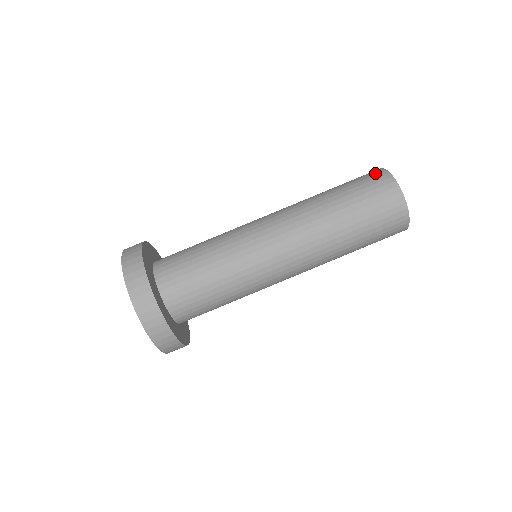
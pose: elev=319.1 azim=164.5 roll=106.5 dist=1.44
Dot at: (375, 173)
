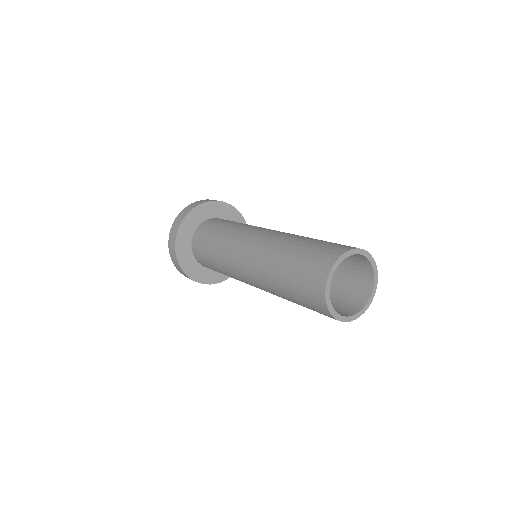
Dot at: (325, 260)
